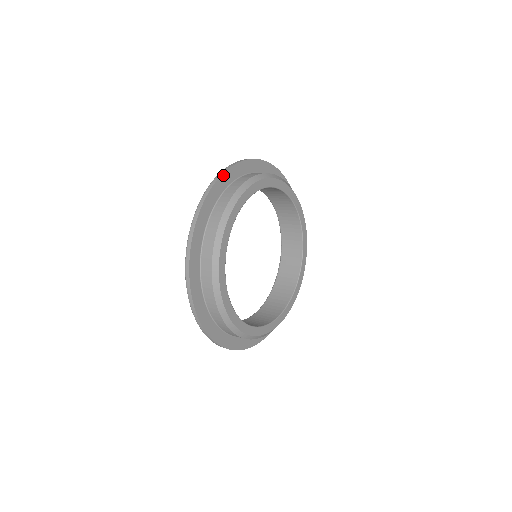
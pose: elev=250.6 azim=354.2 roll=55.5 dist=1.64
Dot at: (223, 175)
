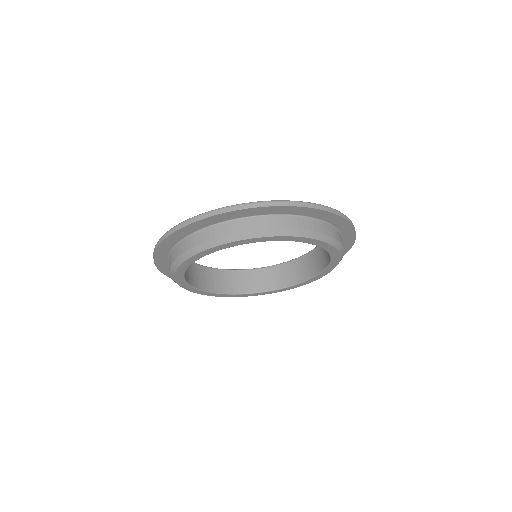
Dot at: (309, 208)
